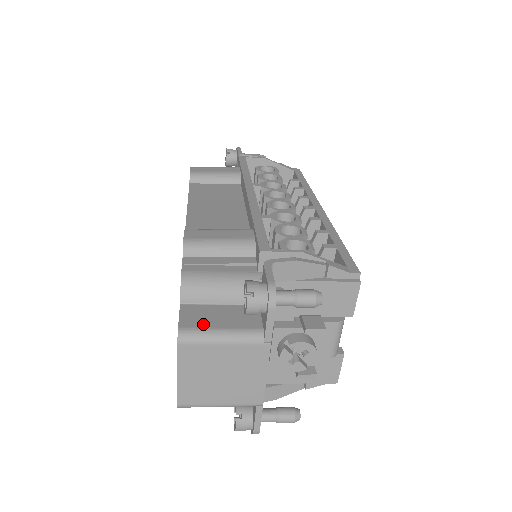
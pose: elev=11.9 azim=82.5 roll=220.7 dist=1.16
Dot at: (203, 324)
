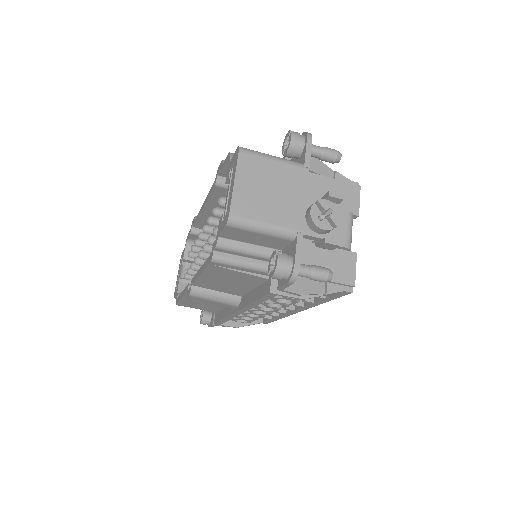
Dot at: occluded
